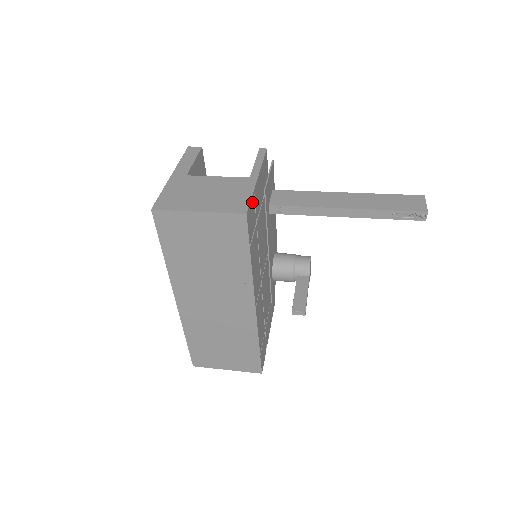
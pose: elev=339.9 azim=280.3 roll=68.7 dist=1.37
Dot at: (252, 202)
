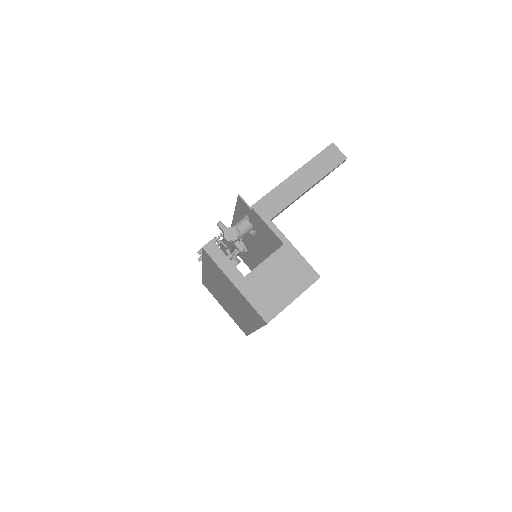
Dot at: (305, 261)
